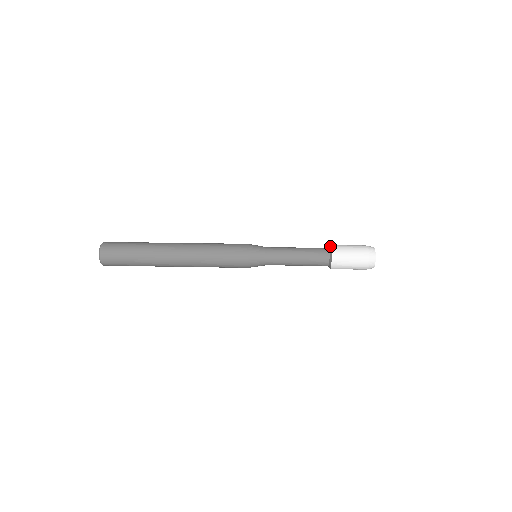
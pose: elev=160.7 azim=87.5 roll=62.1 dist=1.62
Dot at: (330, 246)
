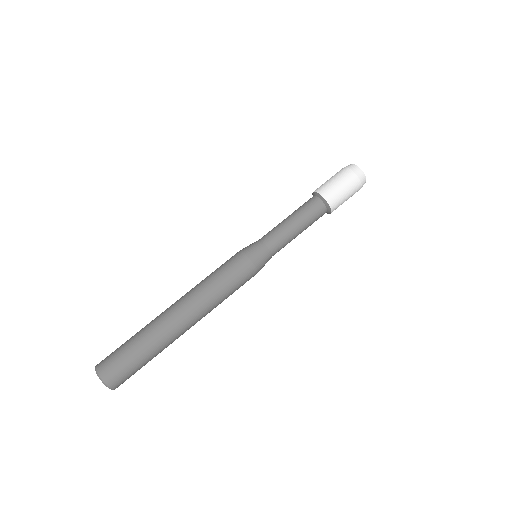
Dot at: (329, 209)
